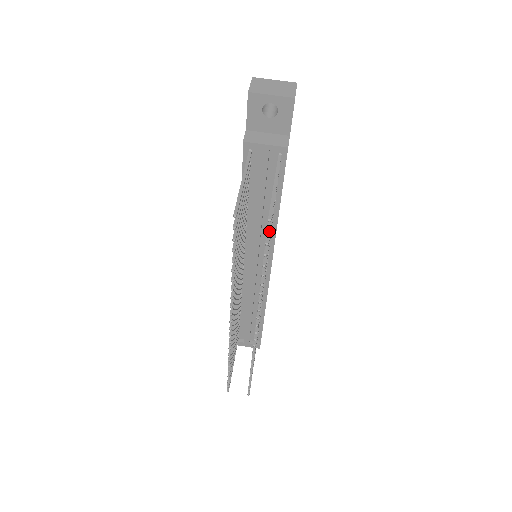
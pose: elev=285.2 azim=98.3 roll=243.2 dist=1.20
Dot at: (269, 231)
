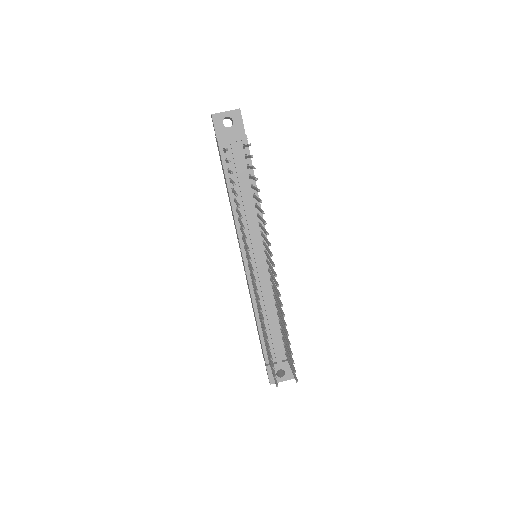
Dot at: (252, 155)
